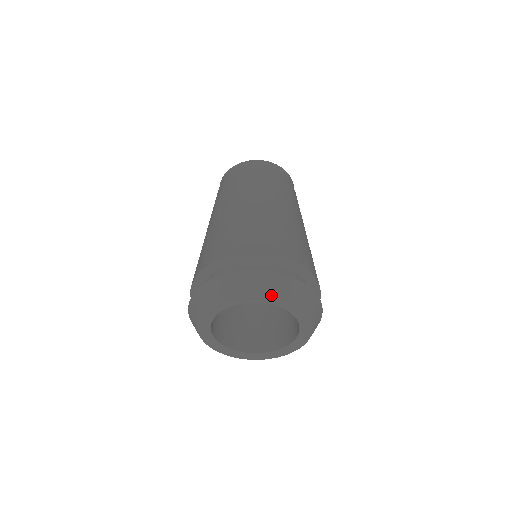
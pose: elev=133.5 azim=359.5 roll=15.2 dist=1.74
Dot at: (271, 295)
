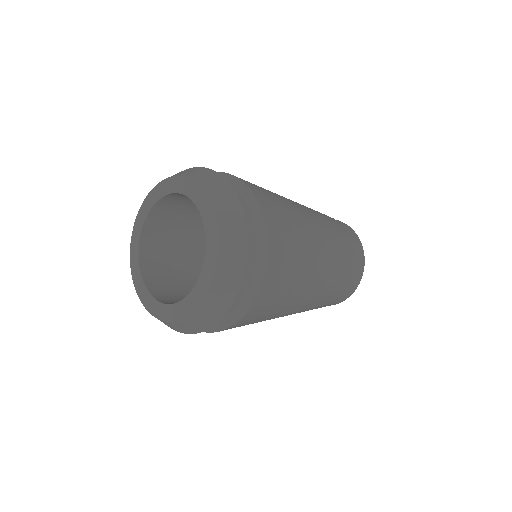
Dot at: (155, 188)
